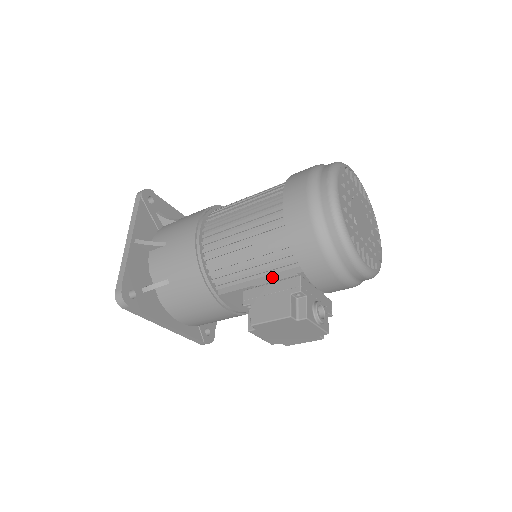
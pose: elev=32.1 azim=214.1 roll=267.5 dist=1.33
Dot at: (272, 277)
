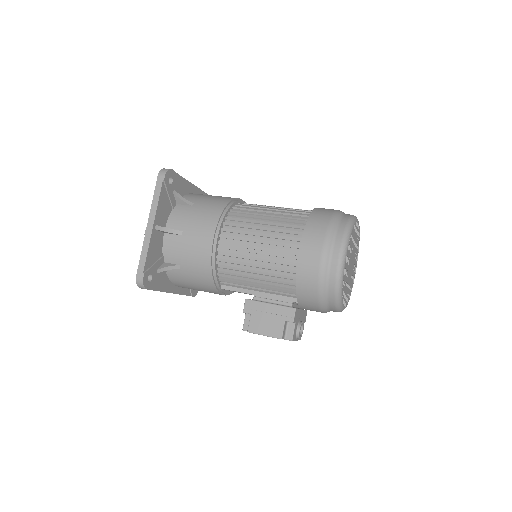
Dot at: (271, 295)
